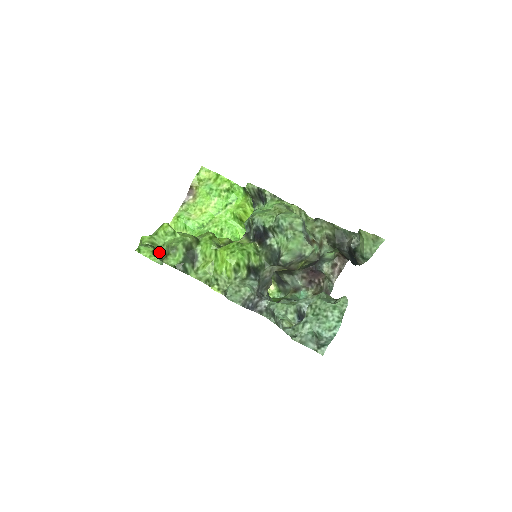
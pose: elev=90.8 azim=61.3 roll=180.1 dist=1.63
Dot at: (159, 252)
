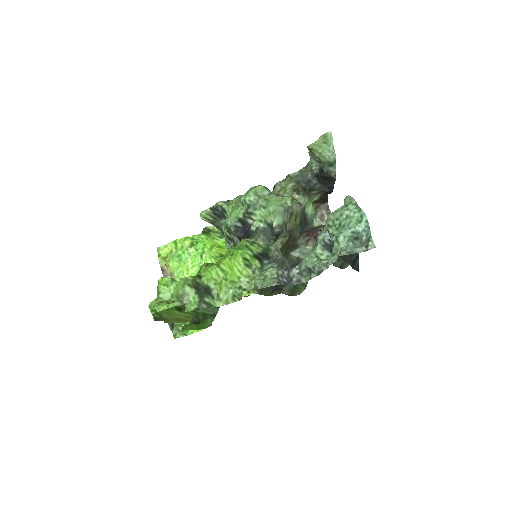
Dot at: occluded
